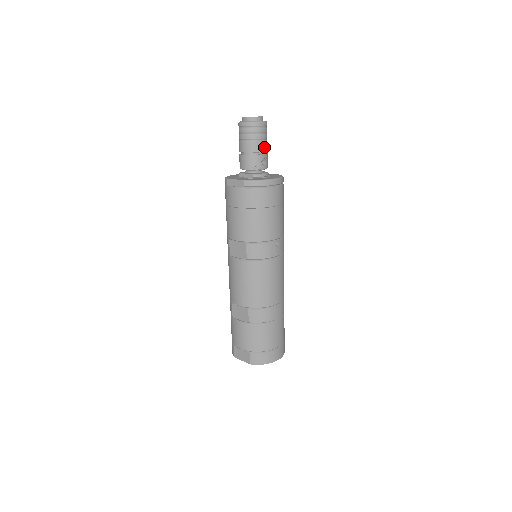
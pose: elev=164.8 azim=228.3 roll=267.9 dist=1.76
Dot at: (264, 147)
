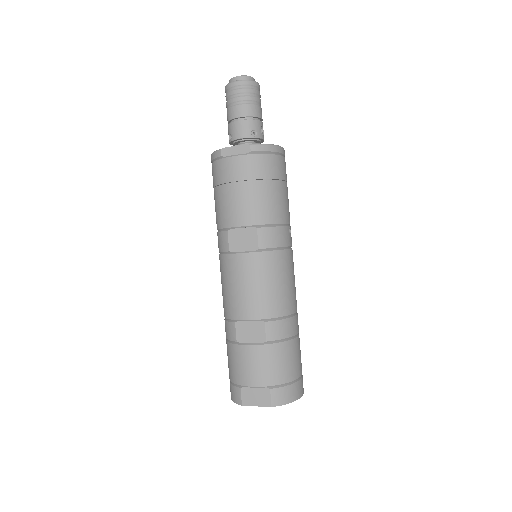
Dot at: (261, 113)
